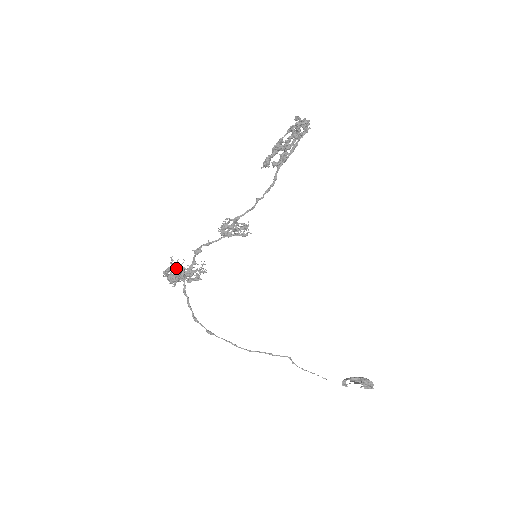
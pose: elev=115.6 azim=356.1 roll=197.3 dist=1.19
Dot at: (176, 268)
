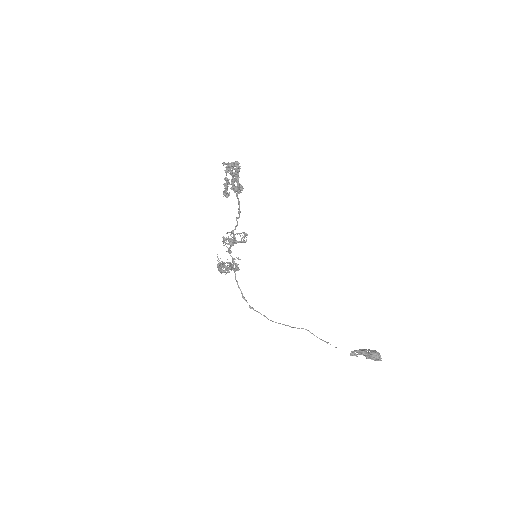
Dot at: (226, 262)
